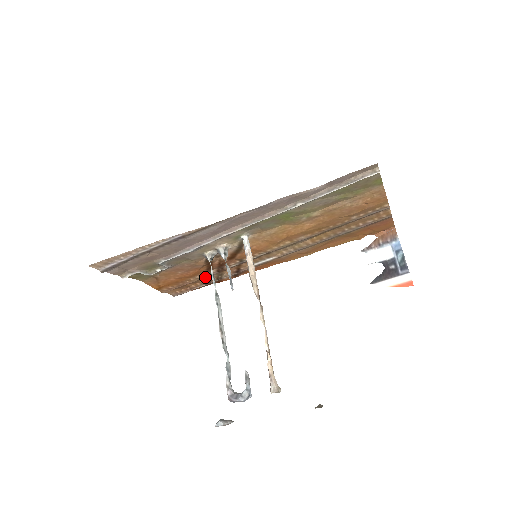
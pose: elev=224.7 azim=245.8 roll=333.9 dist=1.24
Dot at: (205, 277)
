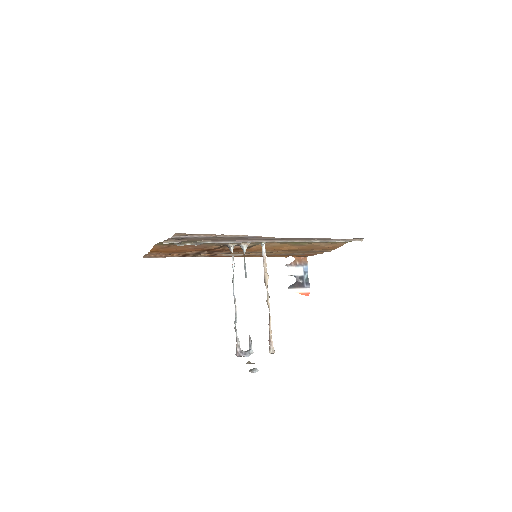
Dot at: occluded
